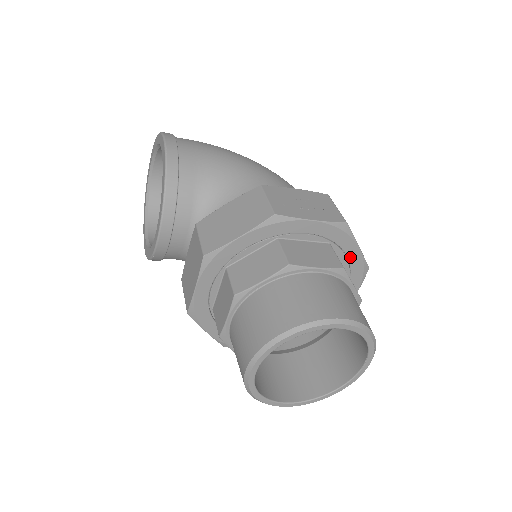
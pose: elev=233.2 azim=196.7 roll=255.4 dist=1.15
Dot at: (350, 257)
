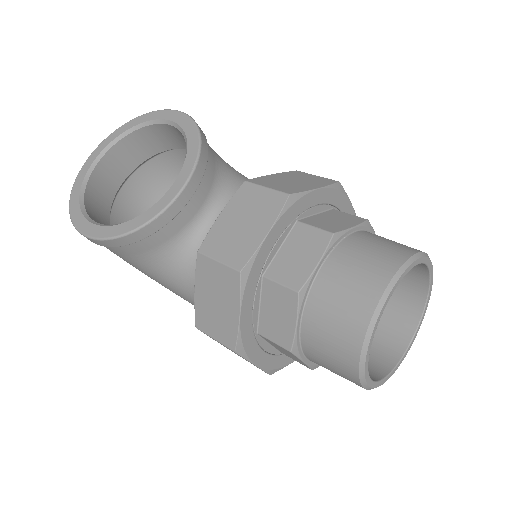
Dot at: occluded
